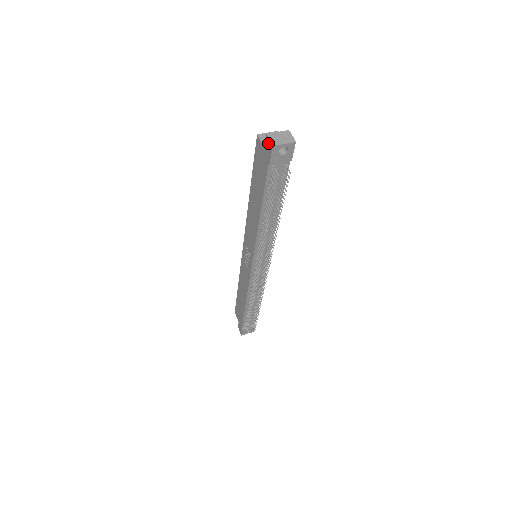
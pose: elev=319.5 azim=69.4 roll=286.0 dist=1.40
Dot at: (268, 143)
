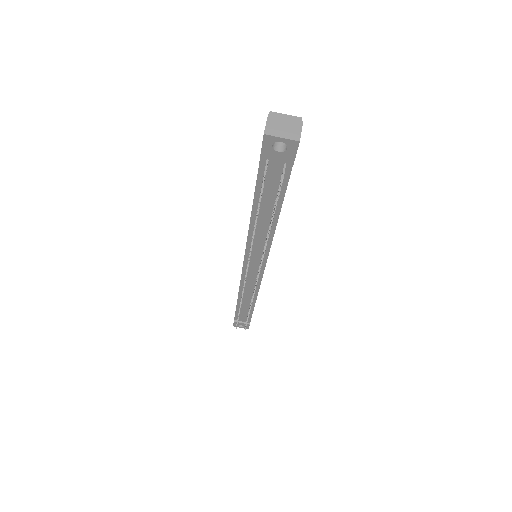
Dot at: (265, 128)
